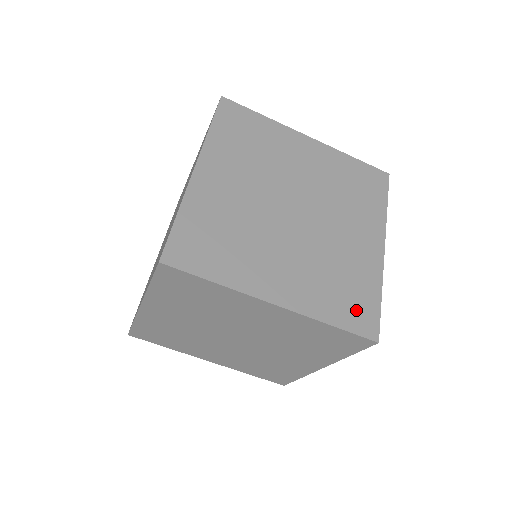
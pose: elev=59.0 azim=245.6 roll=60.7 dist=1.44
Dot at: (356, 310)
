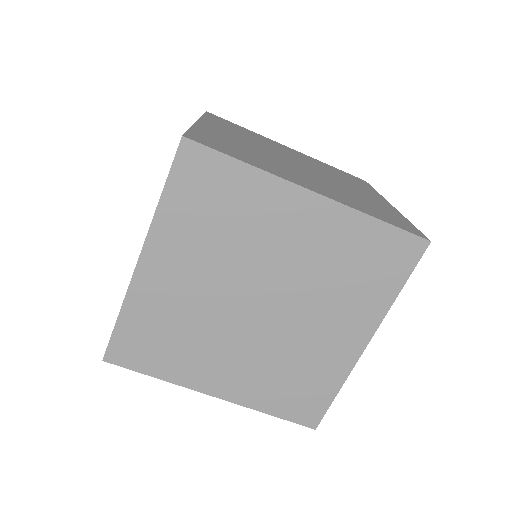
Dot at: (301, 403)
